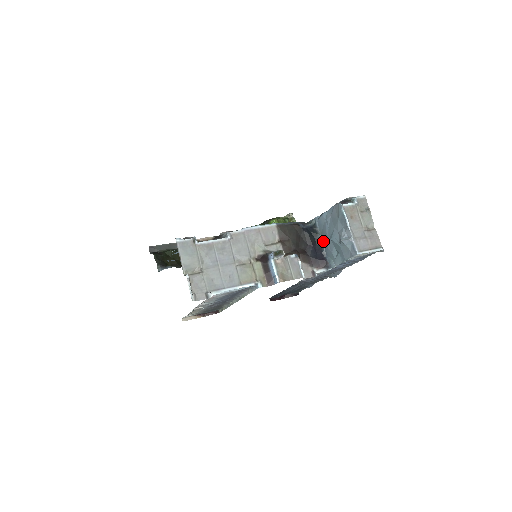
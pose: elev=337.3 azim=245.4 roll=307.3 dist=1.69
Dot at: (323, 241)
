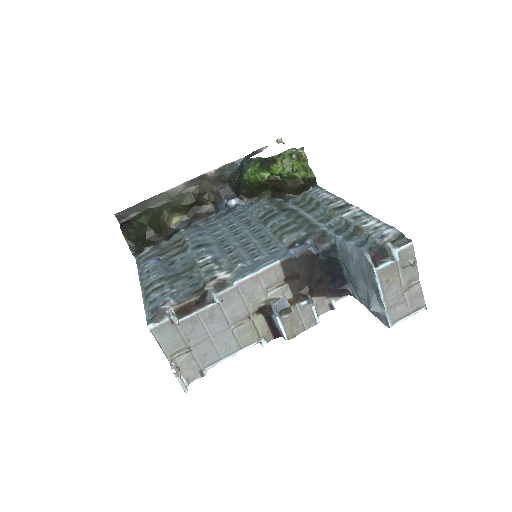
Dot at: (345, 268)
